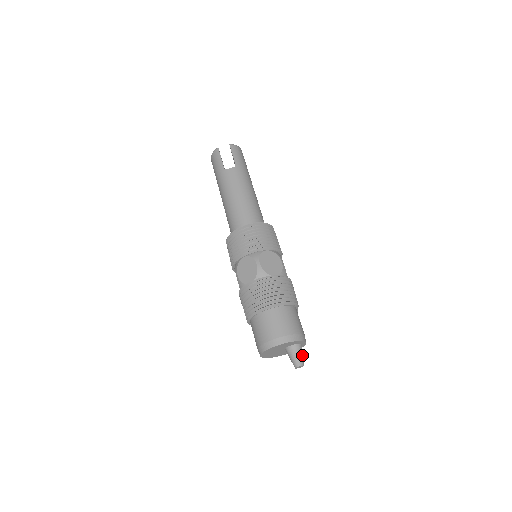
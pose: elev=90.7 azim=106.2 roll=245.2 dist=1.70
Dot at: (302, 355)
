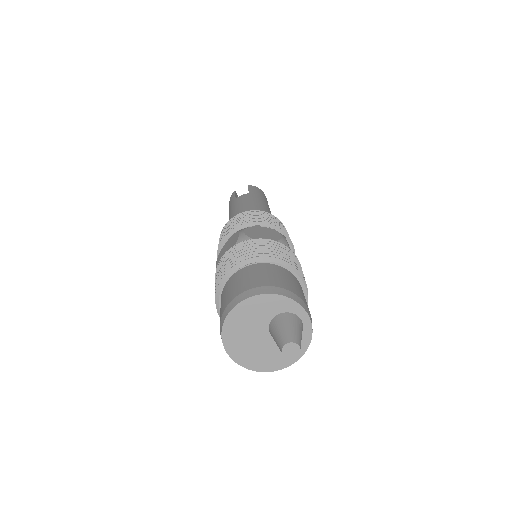
Dot at: (297, 330)
